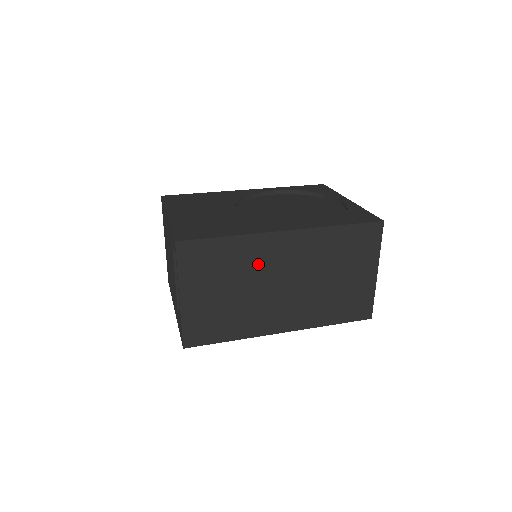
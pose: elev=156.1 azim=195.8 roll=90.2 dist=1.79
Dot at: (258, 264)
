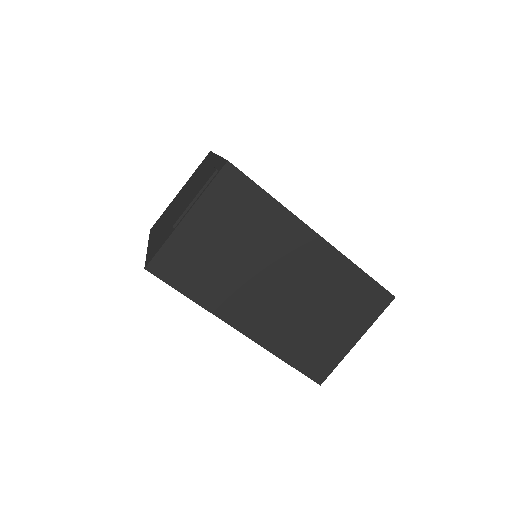
Dot at: (274, 244)
